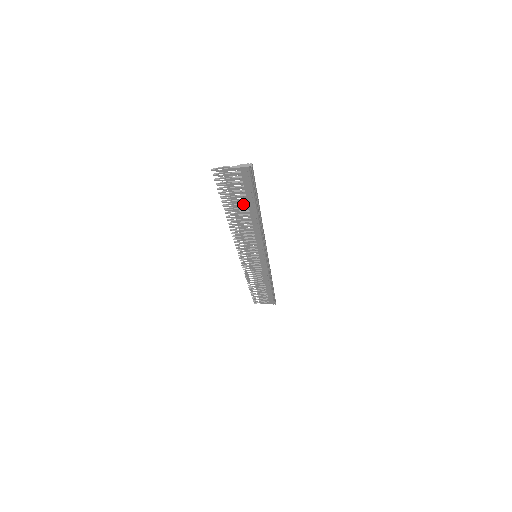
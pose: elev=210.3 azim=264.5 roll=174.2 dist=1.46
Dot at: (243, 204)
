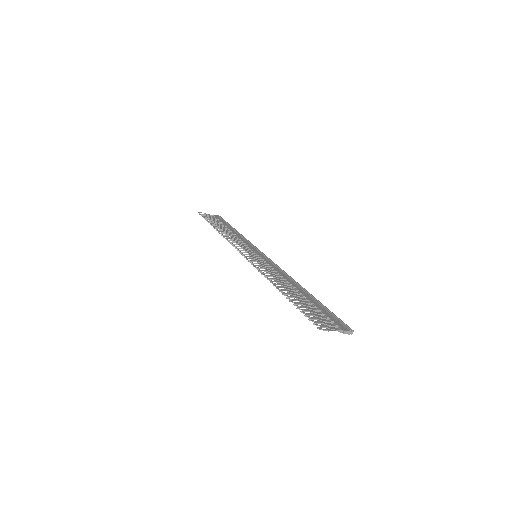
Dot at: (304, 300)
